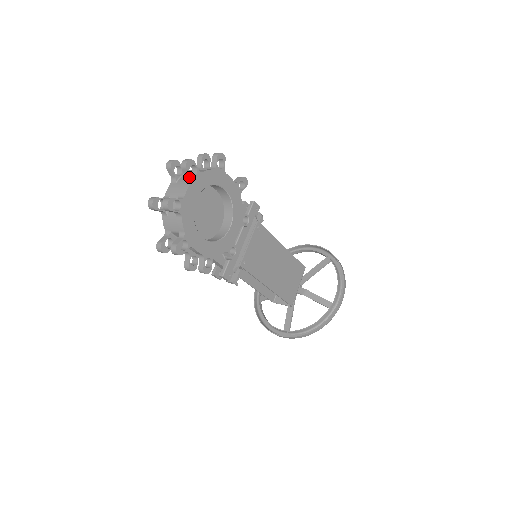
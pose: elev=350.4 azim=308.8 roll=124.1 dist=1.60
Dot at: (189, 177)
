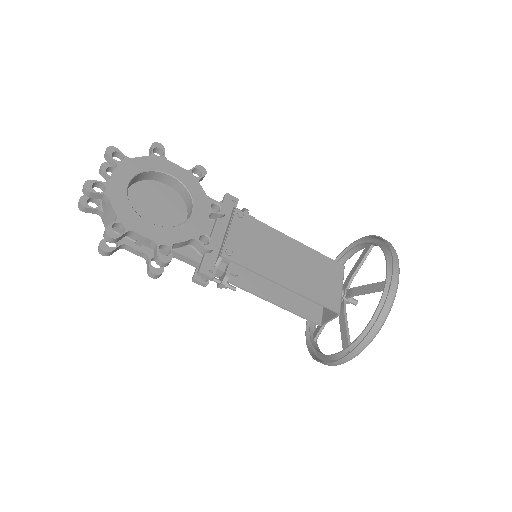
Dot at: (115, 164)
